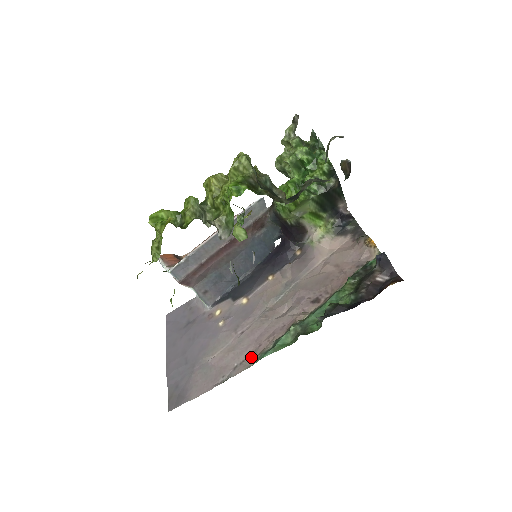
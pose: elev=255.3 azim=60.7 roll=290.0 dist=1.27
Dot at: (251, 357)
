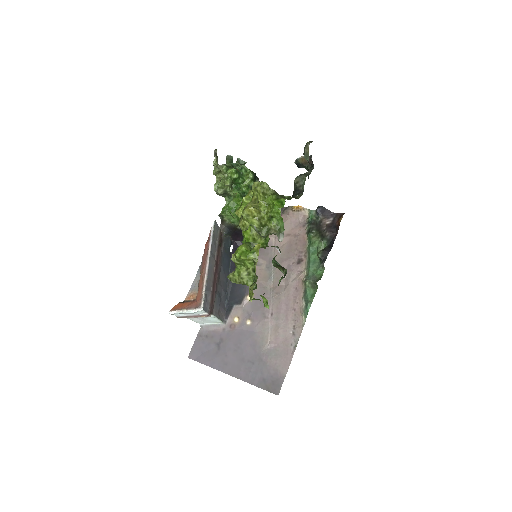
Dot at: (297, 320)
